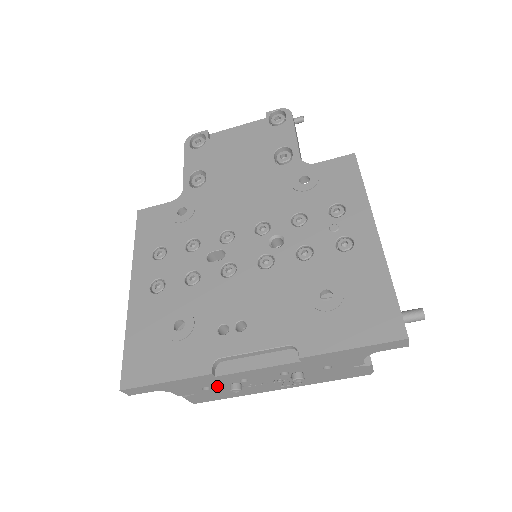
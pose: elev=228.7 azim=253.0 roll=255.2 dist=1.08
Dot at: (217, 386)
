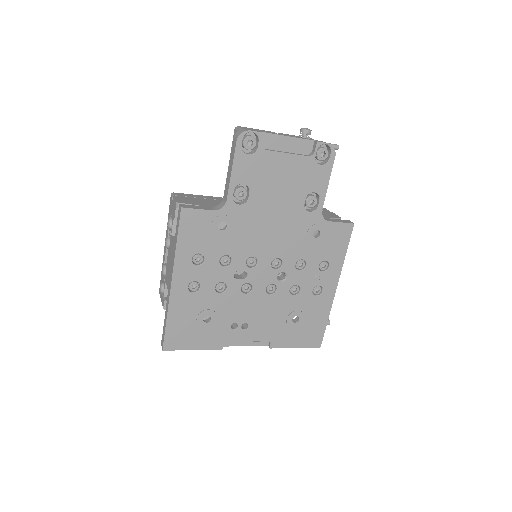
Dot at: occluded
